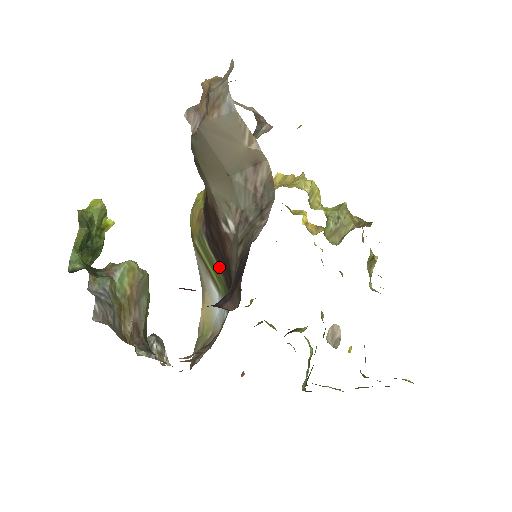
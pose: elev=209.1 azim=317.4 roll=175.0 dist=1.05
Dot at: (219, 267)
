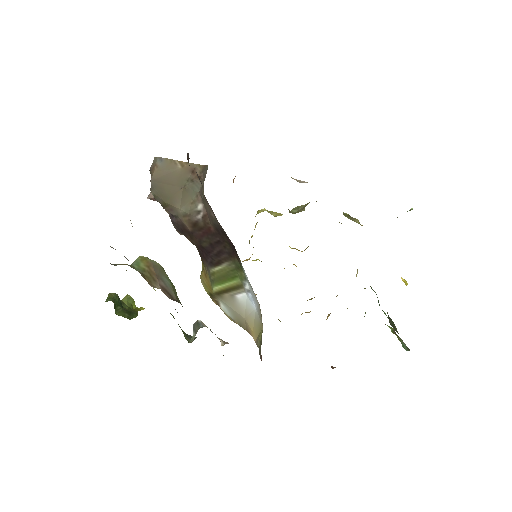
Dot at: (225, 262)
